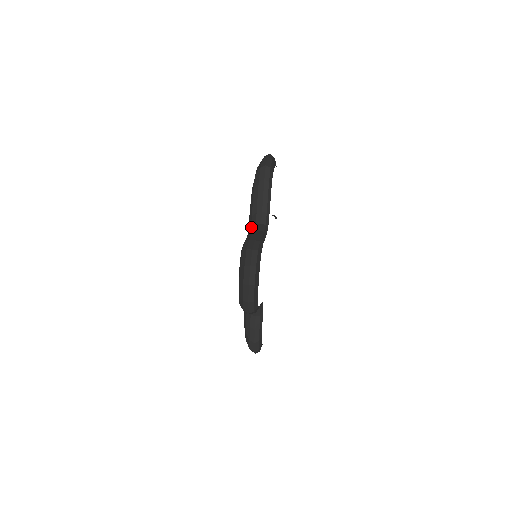
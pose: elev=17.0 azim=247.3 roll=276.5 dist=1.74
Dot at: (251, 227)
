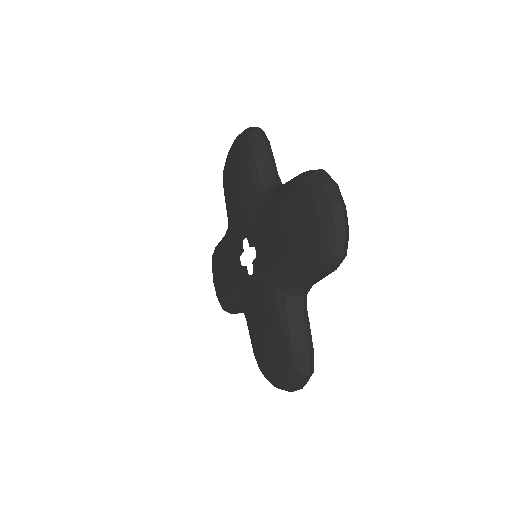
Dot at: (267, 191)
